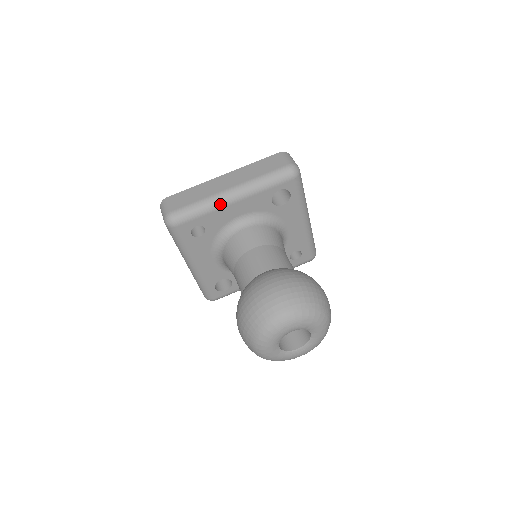
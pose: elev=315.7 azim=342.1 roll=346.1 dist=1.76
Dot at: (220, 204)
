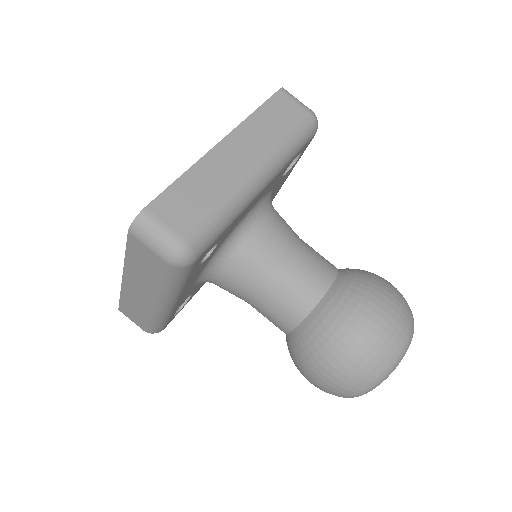
Dot at: (249, 200)
